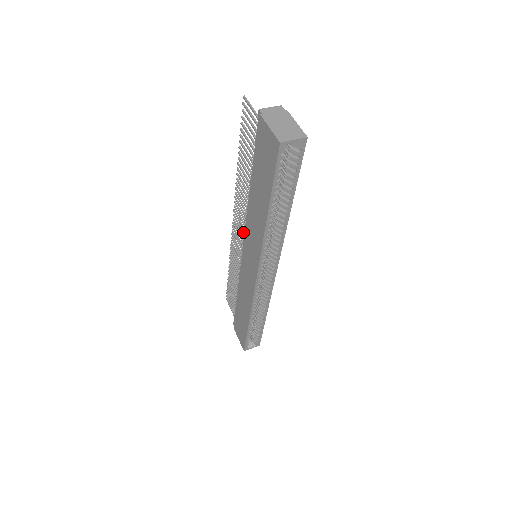
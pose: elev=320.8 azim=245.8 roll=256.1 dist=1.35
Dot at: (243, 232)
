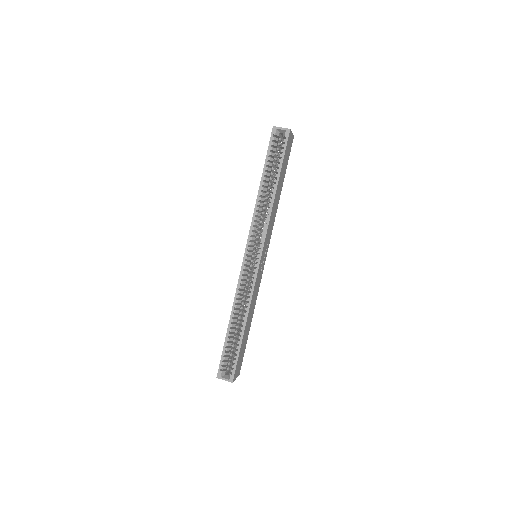
Dot at: occluded
